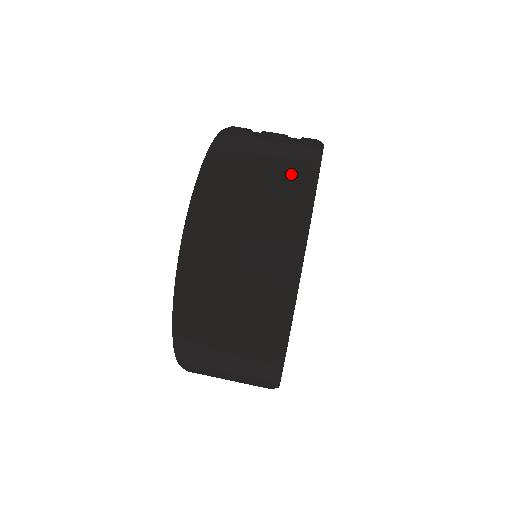
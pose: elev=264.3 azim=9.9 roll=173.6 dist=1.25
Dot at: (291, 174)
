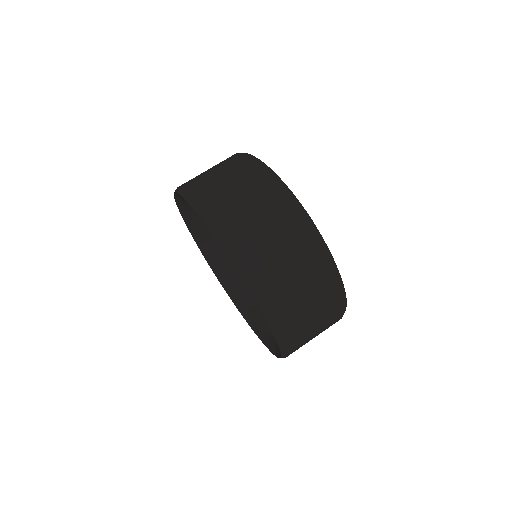
Dot at: occluded
